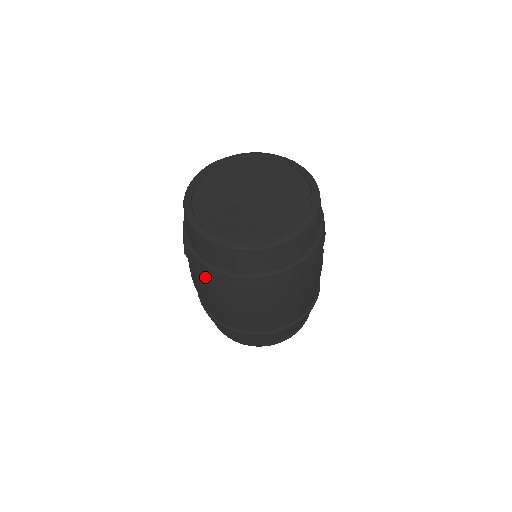
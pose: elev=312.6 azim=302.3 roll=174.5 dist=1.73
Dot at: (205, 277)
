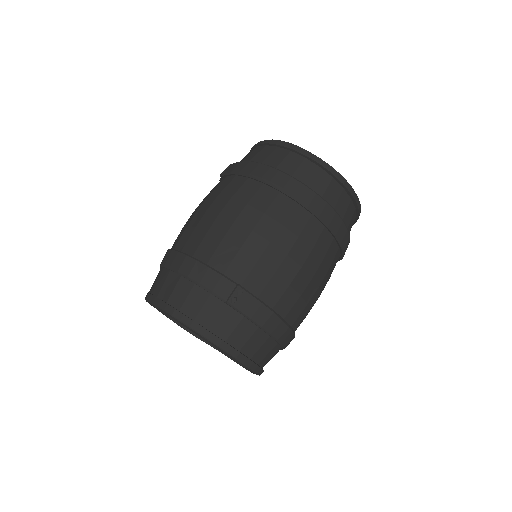
Dot at: (233, 179)
